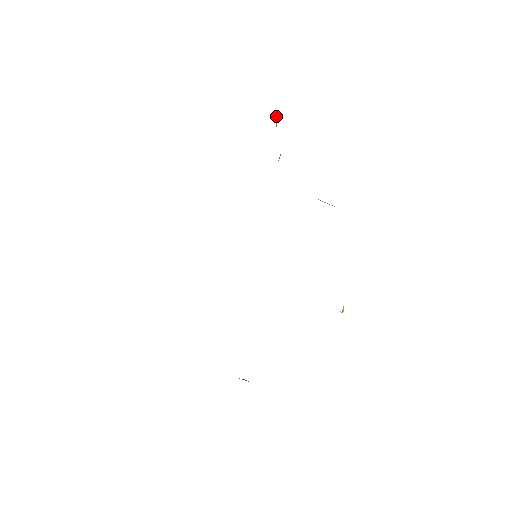
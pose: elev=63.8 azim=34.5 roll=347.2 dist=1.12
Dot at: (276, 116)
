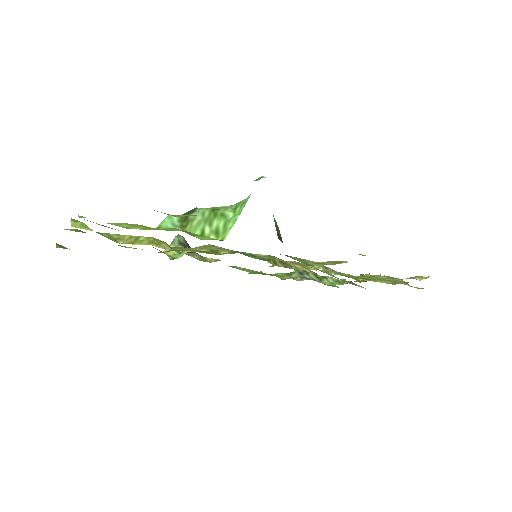
Dot at: occluded
